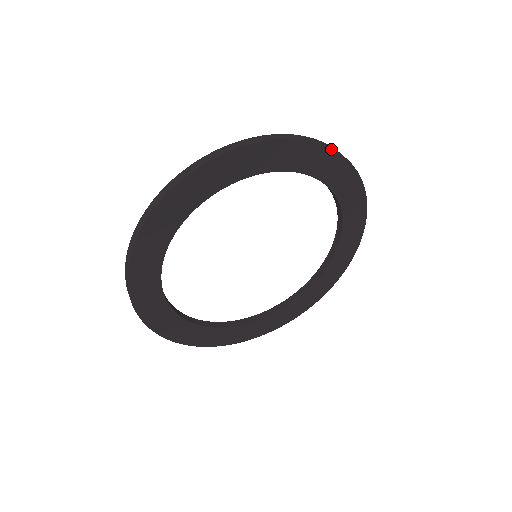
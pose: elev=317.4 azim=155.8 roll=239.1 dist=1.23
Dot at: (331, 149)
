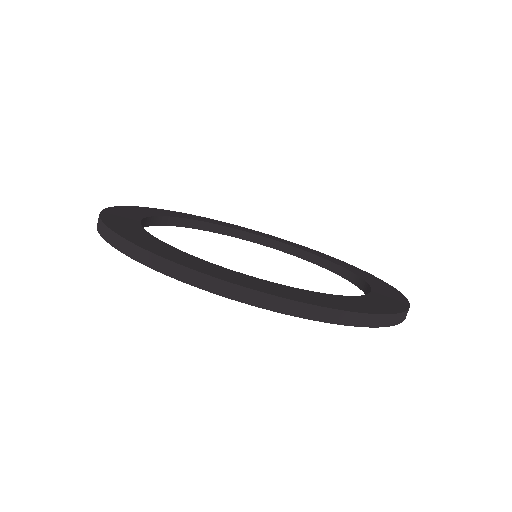
Dot at: (401, 321)
